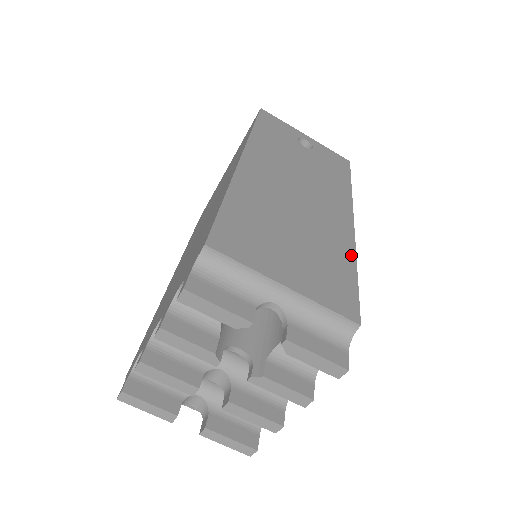
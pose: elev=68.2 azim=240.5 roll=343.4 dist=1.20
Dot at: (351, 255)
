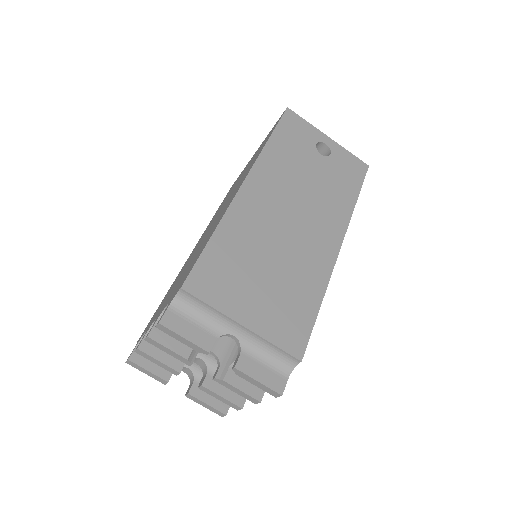
Dot at: (322, 287)
